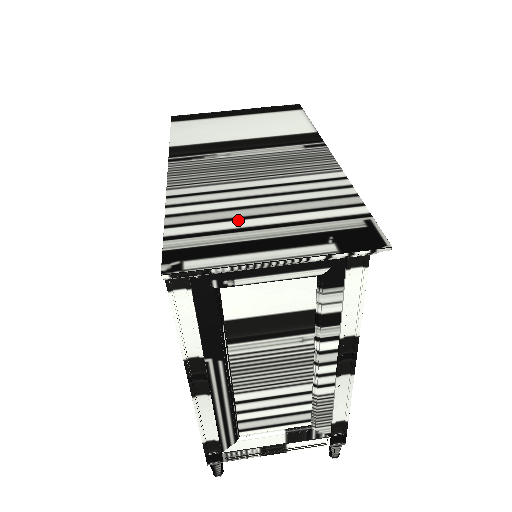
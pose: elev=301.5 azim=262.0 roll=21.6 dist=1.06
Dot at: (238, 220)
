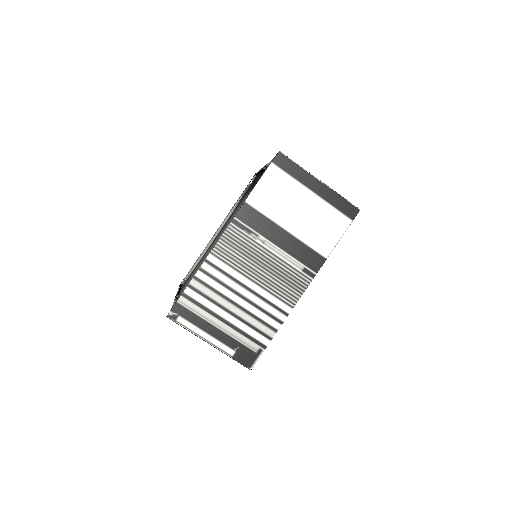
Dot at: (218, 306)
